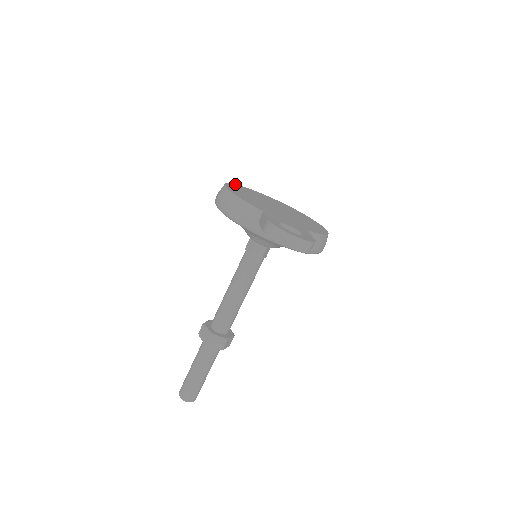
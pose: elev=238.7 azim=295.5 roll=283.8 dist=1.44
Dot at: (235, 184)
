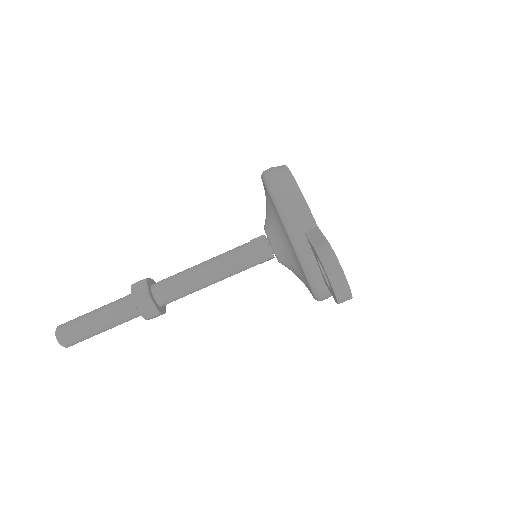
Dot at: occluded
